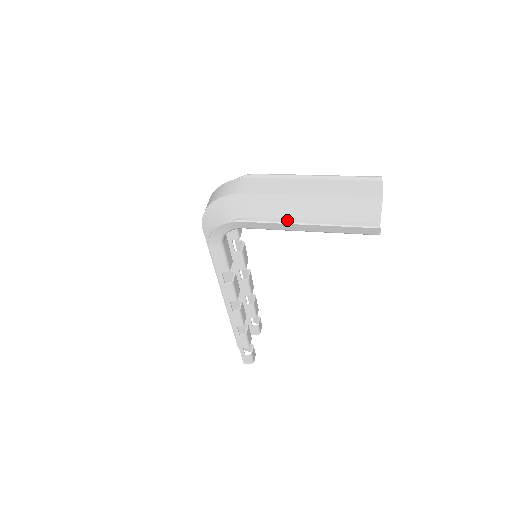
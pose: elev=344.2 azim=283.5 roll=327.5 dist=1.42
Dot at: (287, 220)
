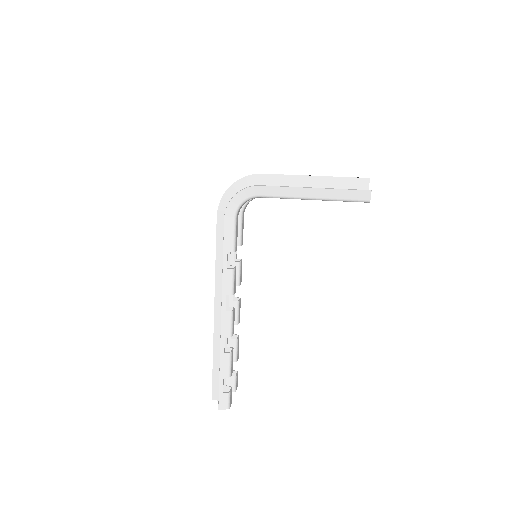
Dot at: occluded
